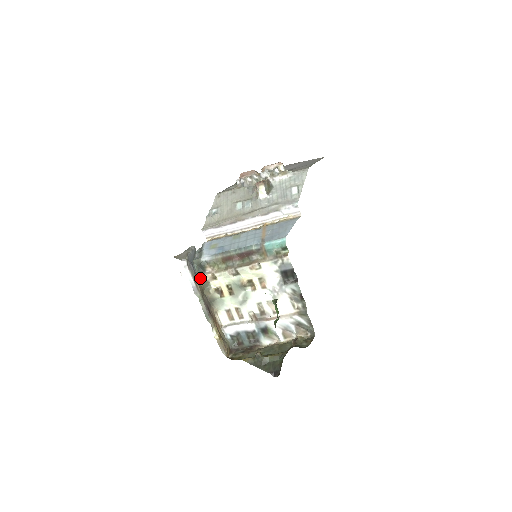
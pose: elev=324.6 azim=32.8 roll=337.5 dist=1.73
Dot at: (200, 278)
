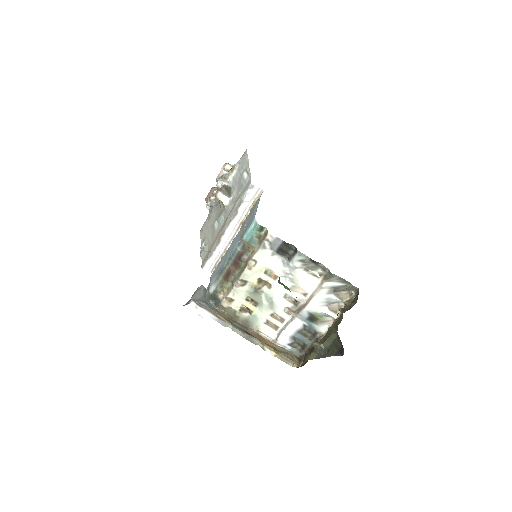
Dot at: (220, 309)
